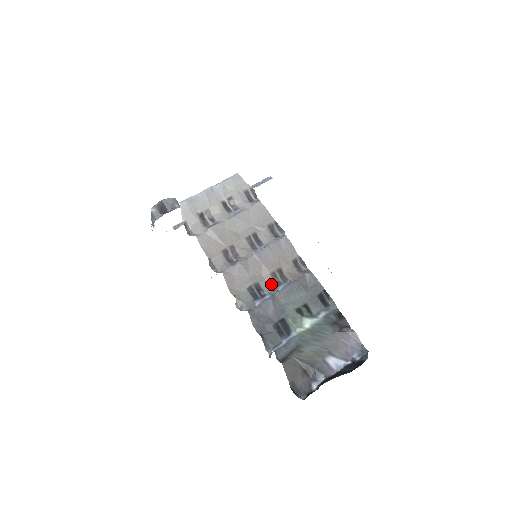
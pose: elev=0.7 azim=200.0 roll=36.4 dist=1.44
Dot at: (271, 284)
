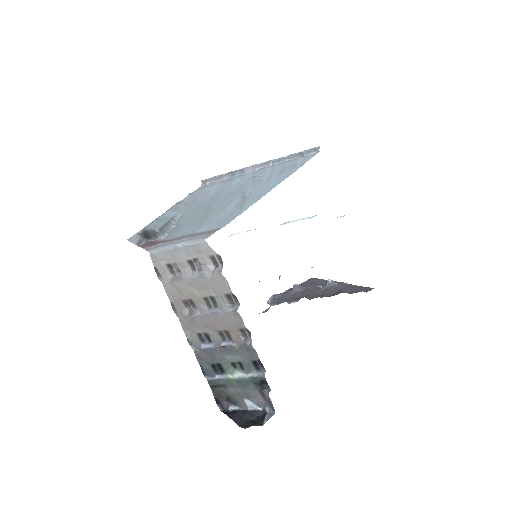
Dot at: (218, 337)
